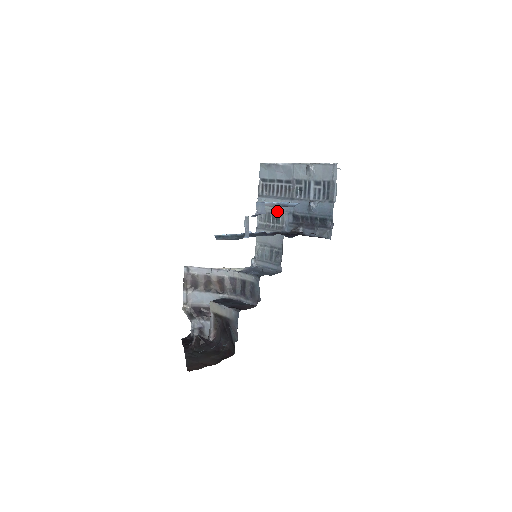
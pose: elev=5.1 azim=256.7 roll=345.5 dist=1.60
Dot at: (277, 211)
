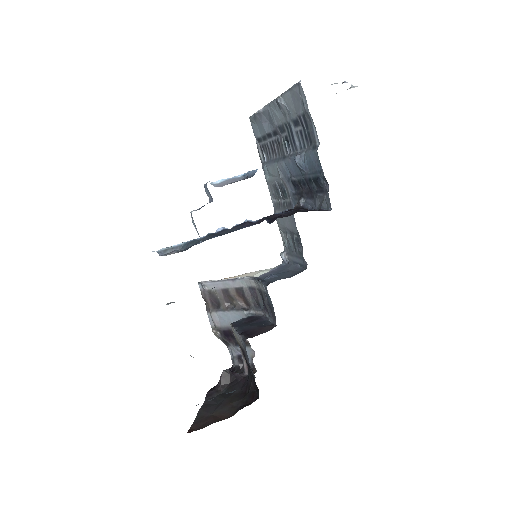
Dot at: (279, 180)
